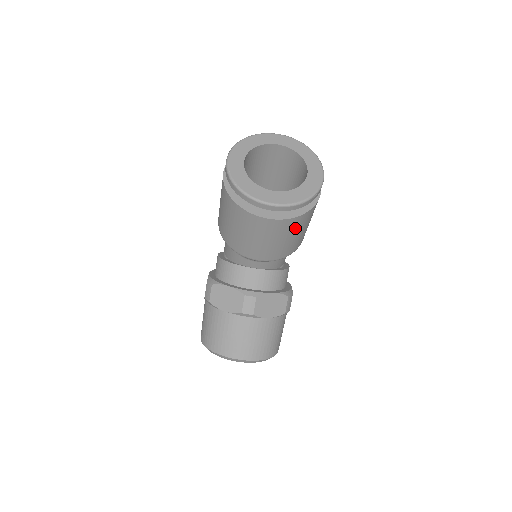
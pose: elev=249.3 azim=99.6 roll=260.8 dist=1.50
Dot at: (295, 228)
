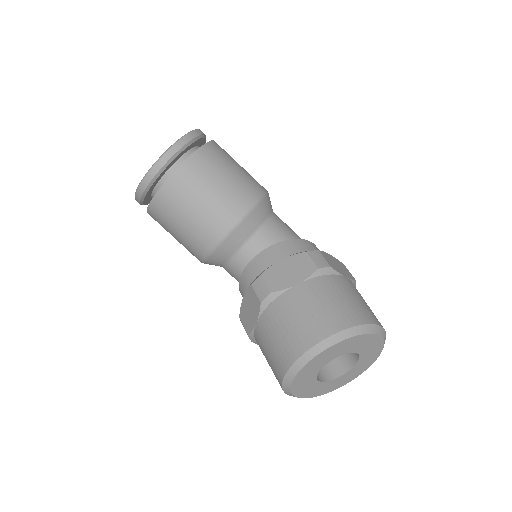
Dot at: (203, 174)
